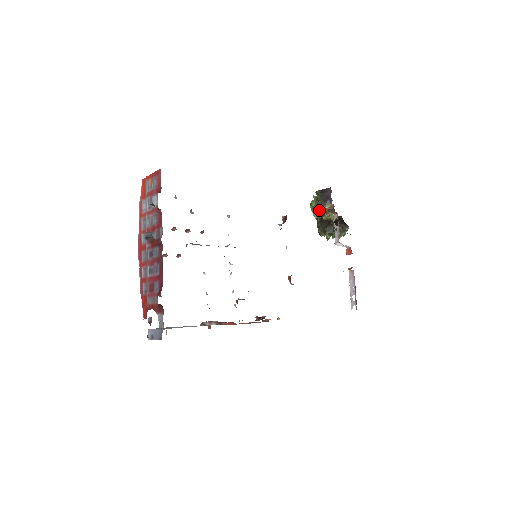
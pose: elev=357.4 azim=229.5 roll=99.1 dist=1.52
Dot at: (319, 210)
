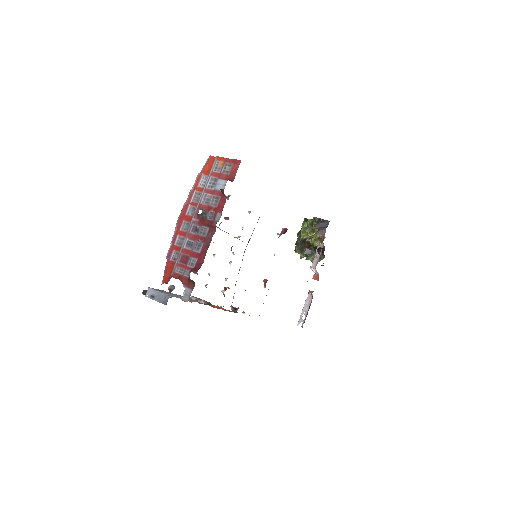
Dot at: (310, 234)
